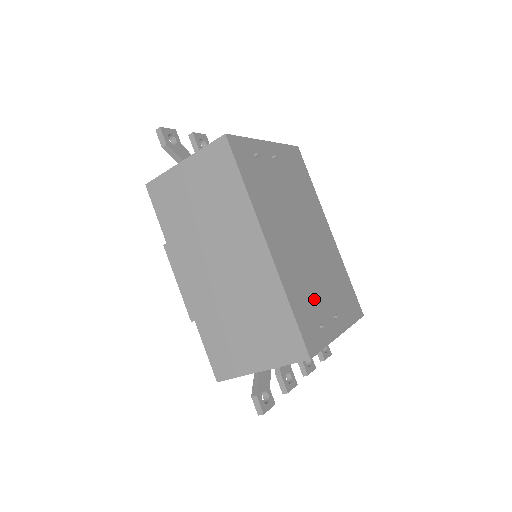
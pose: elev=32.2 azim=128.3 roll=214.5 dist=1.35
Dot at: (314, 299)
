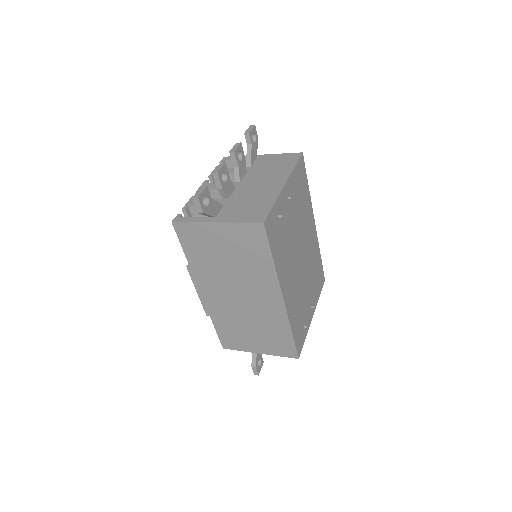
Dot at: (303, 308)
